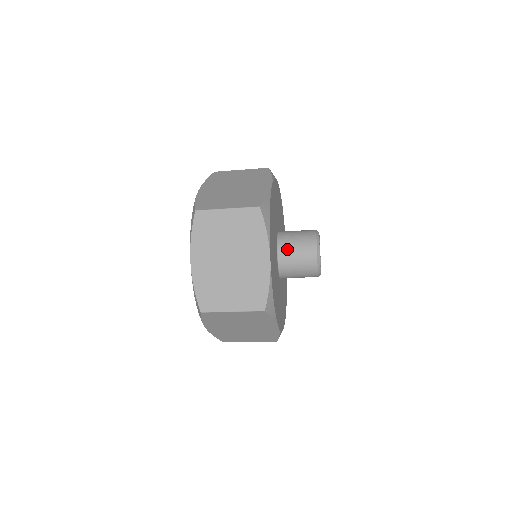
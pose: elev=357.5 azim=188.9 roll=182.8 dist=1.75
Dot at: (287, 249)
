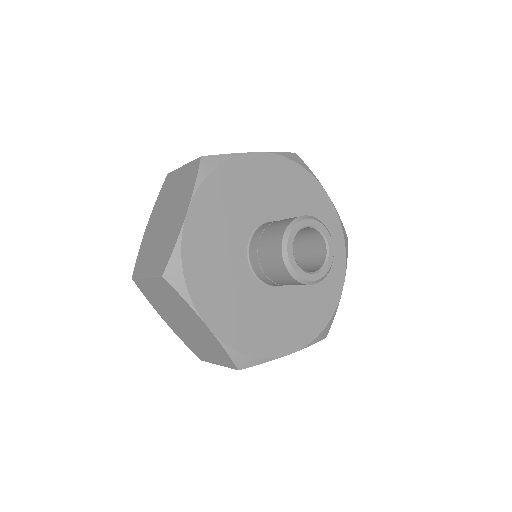
Dot at: (261, 233)
